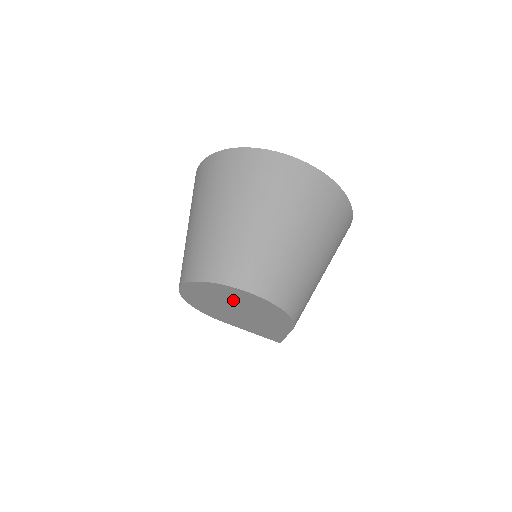
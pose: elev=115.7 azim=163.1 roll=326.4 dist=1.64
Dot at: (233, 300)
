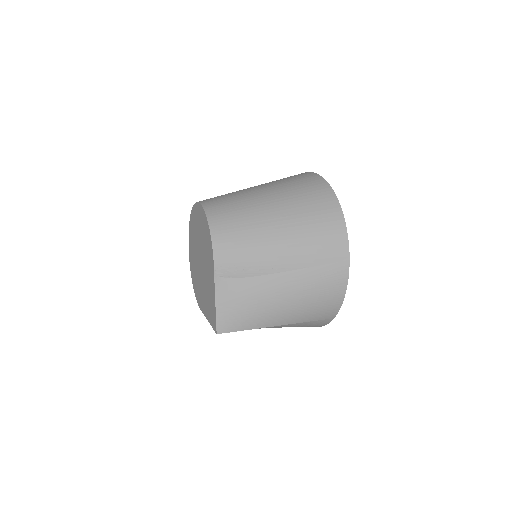
Dot at: (198, 234)
